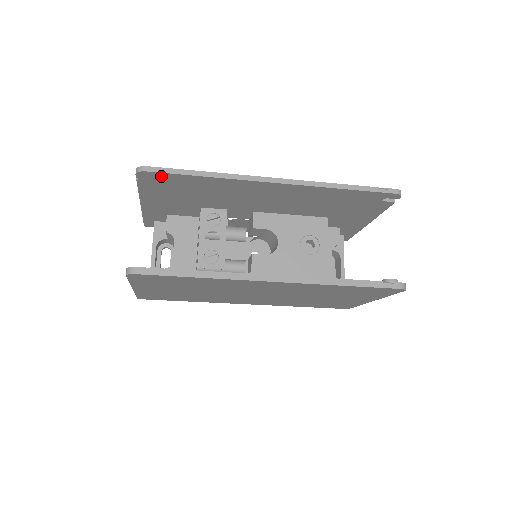
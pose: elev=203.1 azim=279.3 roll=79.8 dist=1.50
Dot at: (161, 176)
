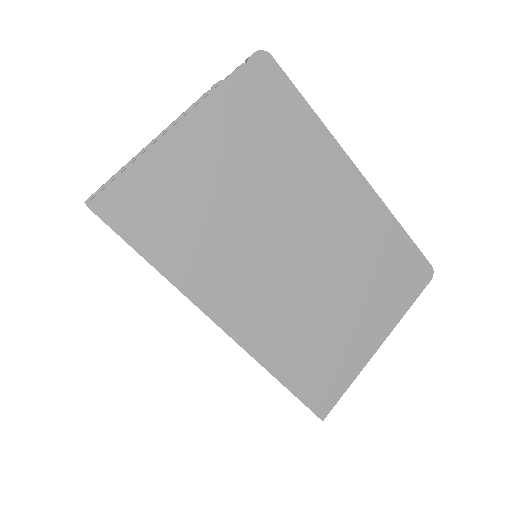
Dot at: occluded
